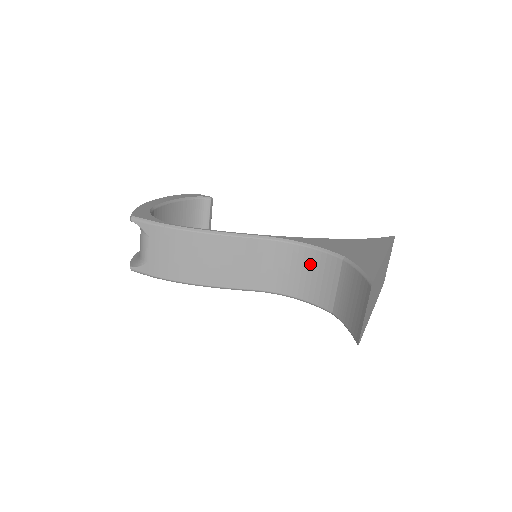
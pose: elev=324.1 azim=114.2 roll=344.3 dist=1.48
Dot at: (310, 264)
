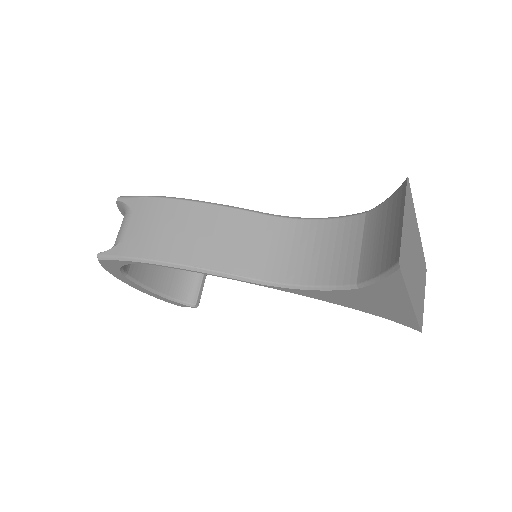
Dot at: (324, 237)
